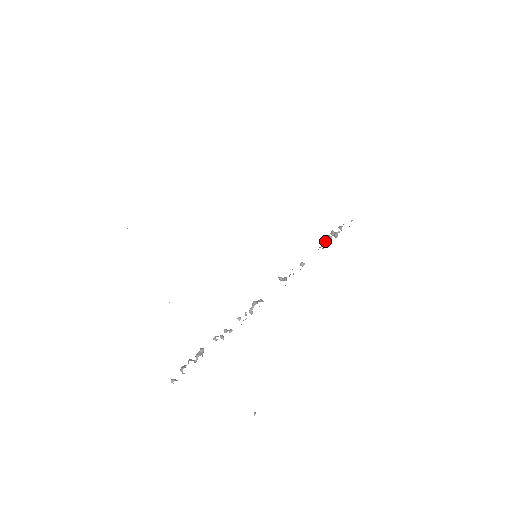
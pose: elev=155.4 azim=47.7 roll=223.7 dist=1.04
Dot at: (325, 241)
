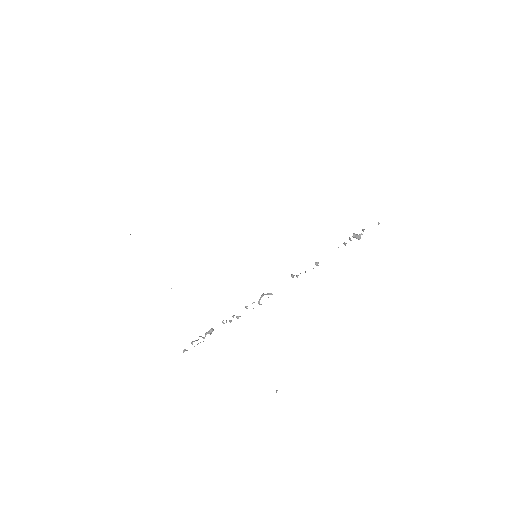
Dot at: (344, 243)
